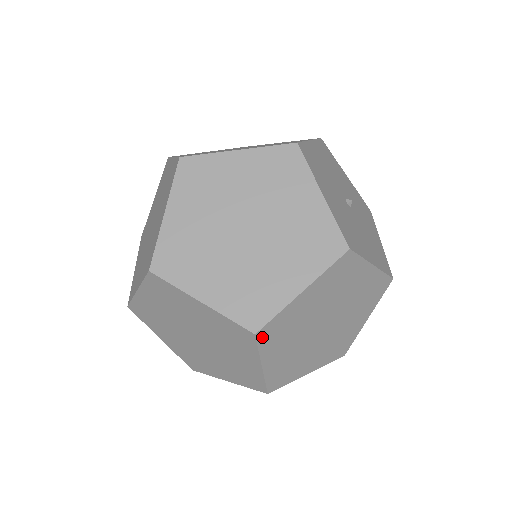
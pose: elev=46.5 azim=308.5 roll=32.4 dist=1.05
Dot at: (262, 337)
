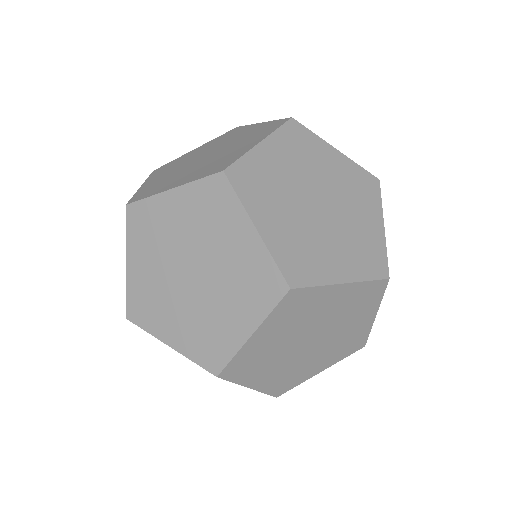
Dot at: (291, 127)
